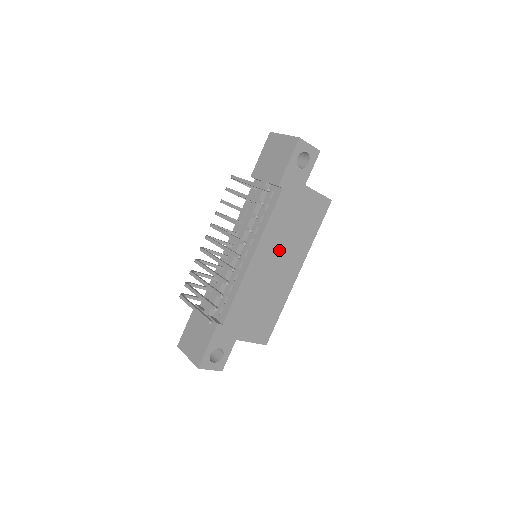
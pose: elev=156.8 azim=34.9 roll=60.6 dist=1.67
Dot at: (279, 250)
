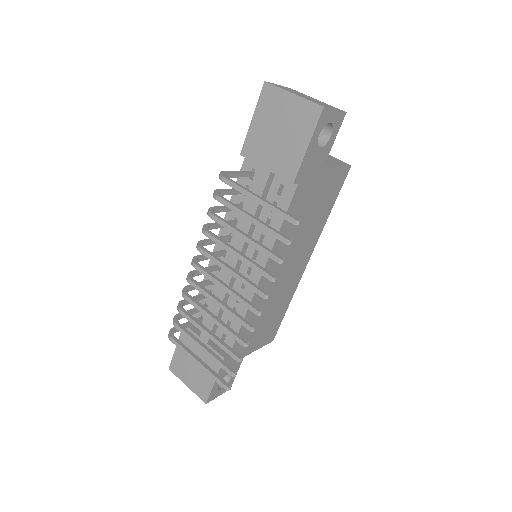
Dot at: (290, 252)
